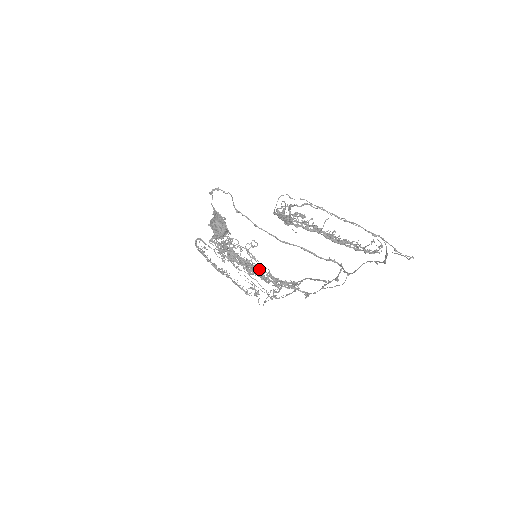
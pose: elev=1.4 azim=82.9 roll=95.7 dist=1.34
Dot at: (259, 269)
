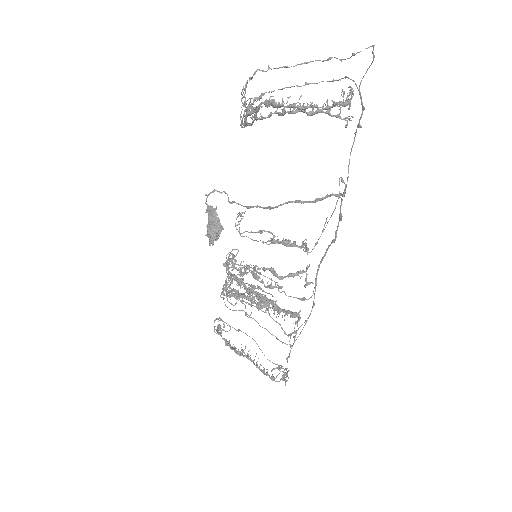
Dot at: occluded
